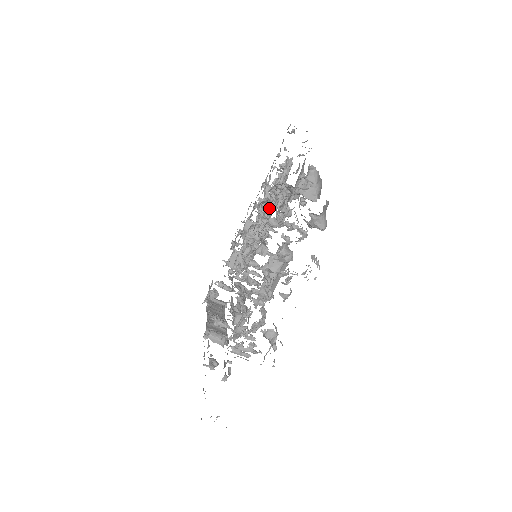
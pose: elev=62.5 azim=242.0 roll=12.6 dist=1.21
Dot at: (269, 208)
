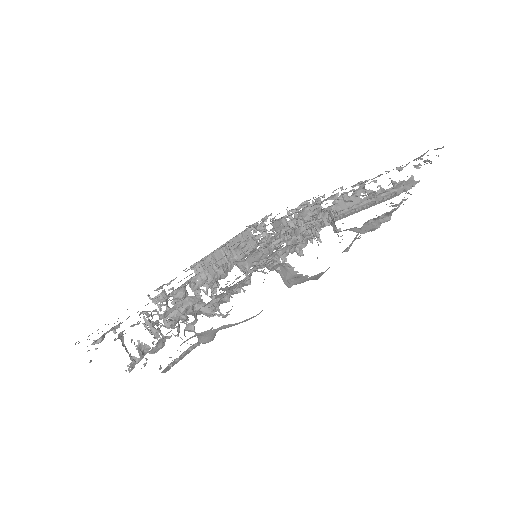
Dot at: occluded
